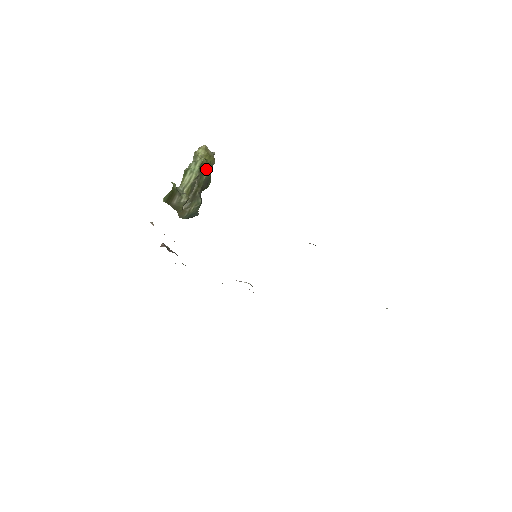
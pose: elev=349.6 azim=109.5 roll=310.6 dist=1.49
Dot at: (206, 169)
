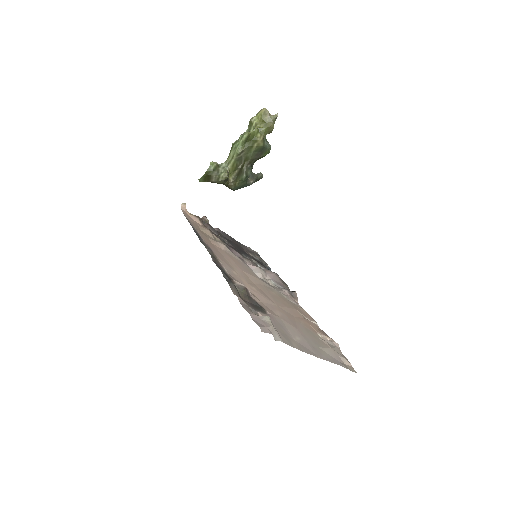
Dot at: (257, 140)
